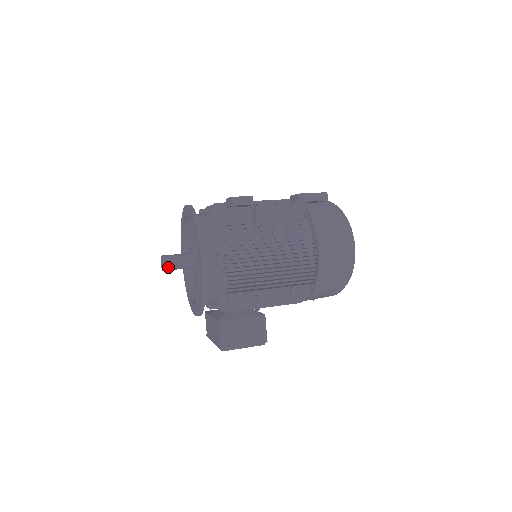
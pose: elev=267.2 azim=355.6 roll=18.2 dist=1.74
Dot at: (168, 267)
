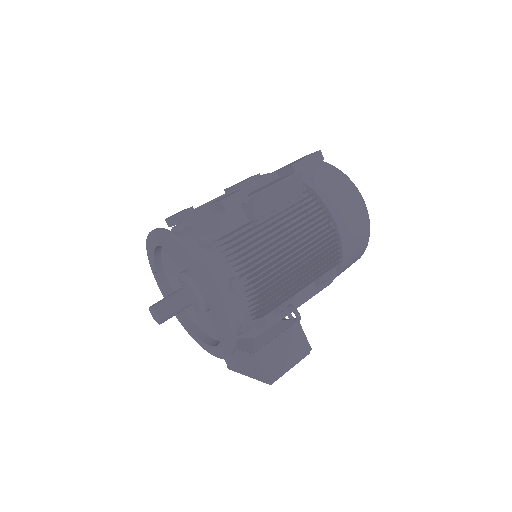
Dot at: (166, 317)
